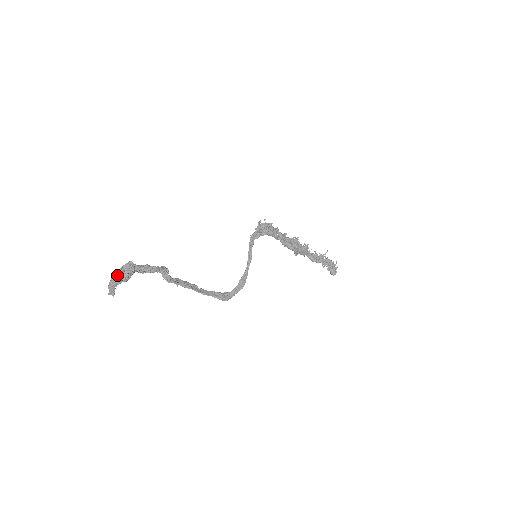
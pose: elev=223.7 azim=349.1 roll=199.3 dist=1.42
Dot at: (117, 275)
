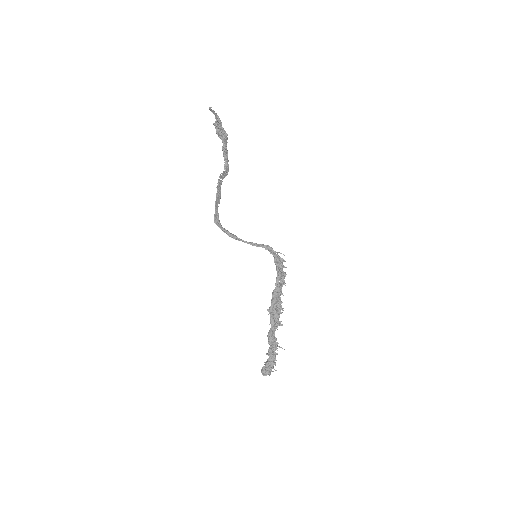
Dot at: (220, 120)
